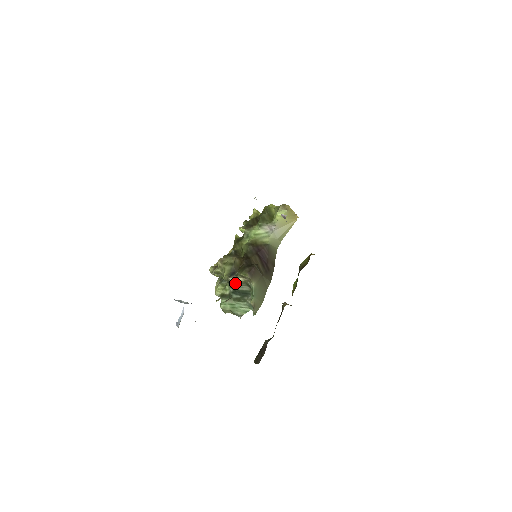
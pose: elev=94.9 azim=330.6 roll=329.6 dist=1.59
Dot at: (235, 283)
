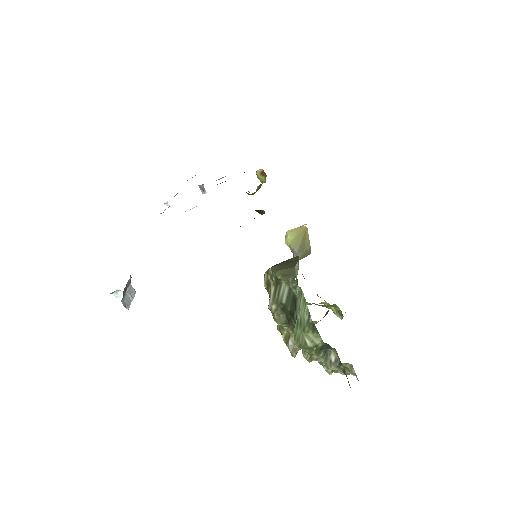
Dot at: (275, 302)
